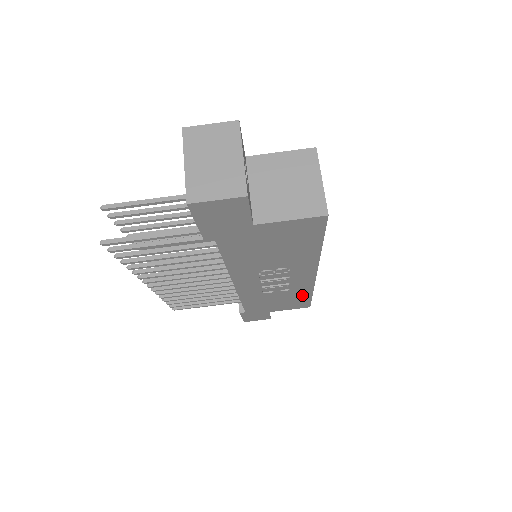
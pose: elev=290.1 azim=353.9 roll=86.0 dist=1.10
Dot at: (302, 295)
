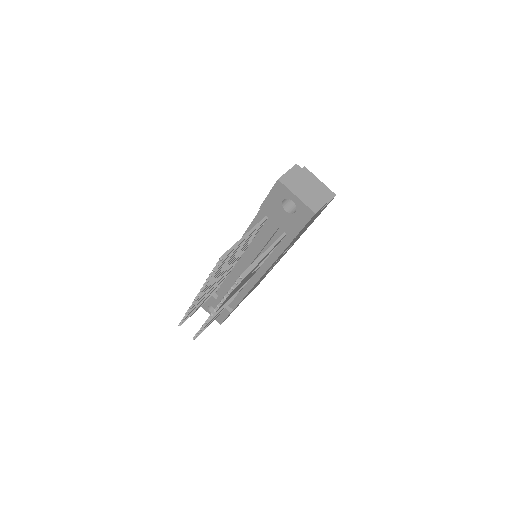
Dot at: occluded
